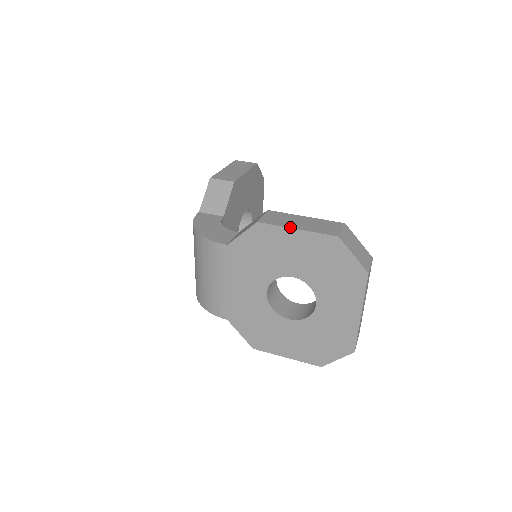
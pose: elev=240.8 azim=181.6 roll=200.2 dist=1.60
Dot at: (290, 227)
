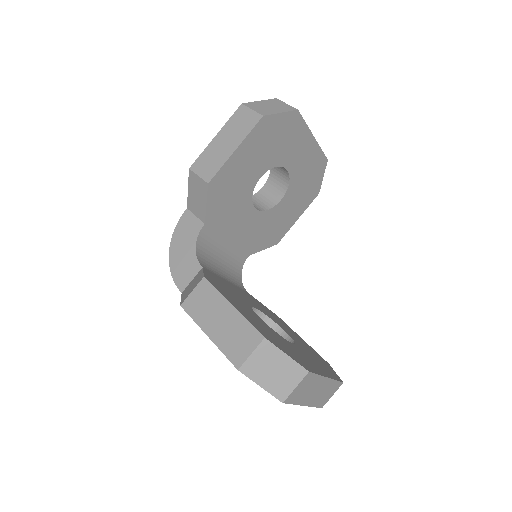
Dot at: (203, 329)
